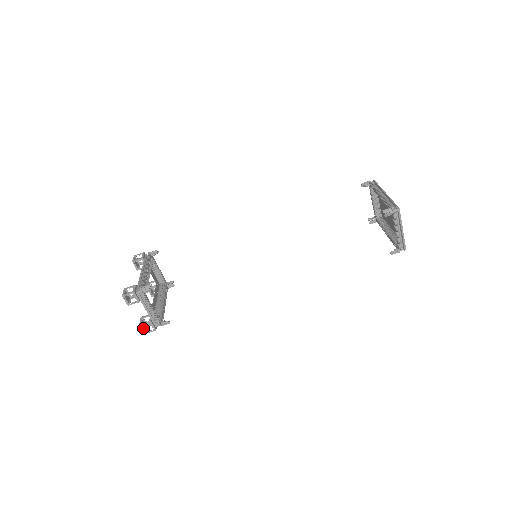
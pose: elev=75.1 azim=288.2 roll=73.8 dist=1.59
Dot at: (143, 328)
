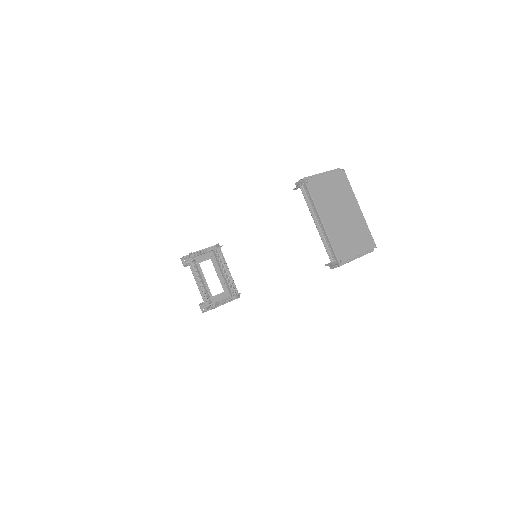
Dot at: occluded
